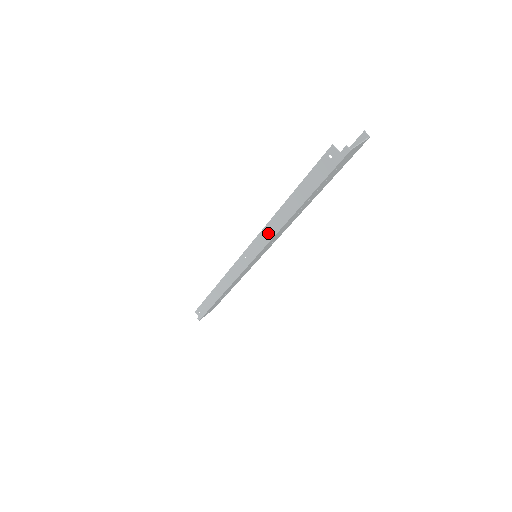
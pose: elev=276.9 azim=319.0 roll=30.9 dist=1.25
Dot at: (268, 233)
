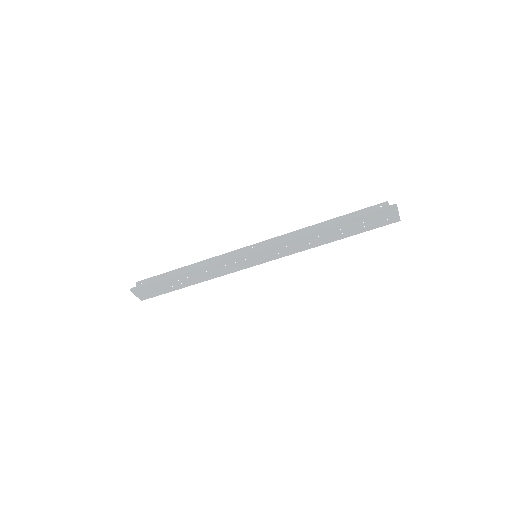
Dot at: (293, 235)
